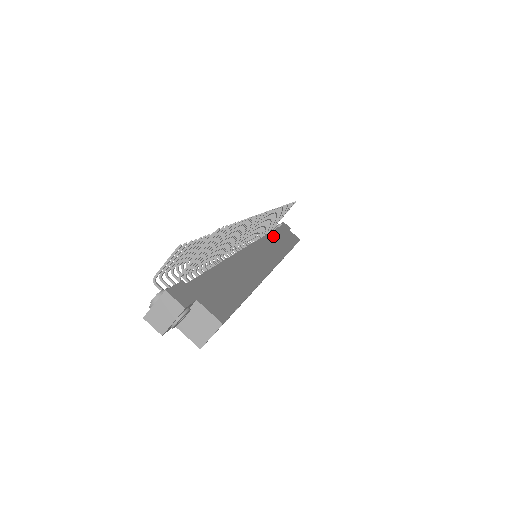
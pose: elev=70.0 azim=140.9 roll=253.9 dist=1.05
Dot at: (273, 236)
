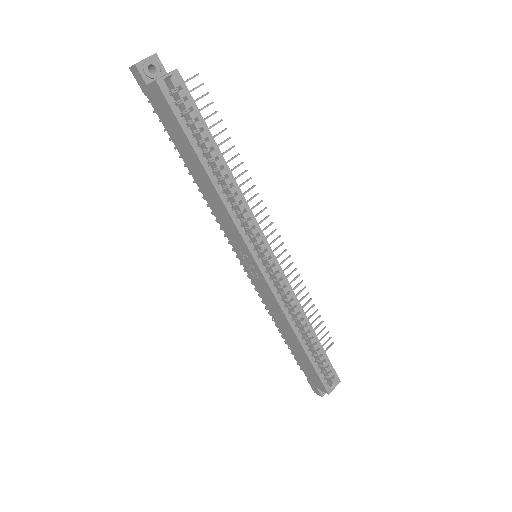
Dot at: occluded
